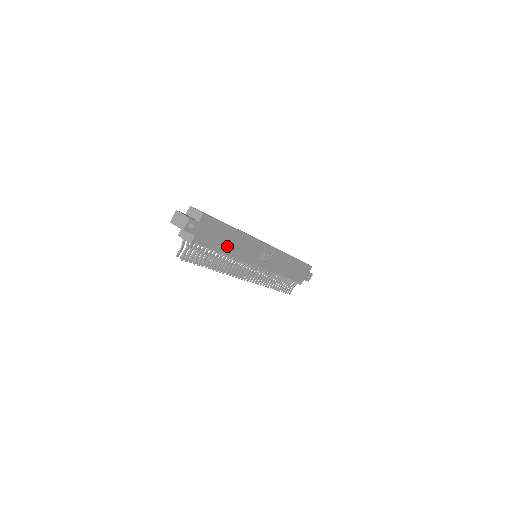
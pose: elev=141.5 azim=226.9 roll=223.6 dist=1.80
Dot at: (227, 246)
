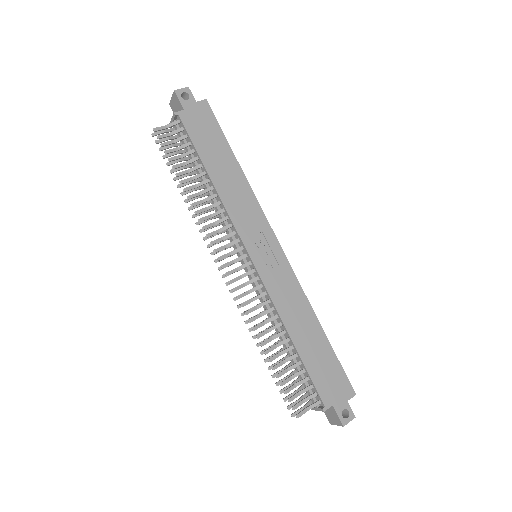
Dot at: (217, 170)
